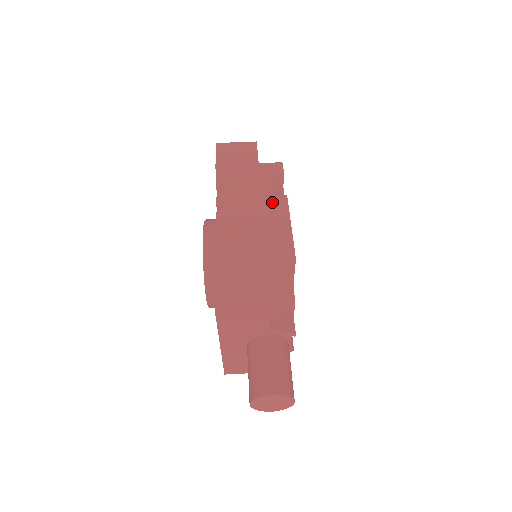
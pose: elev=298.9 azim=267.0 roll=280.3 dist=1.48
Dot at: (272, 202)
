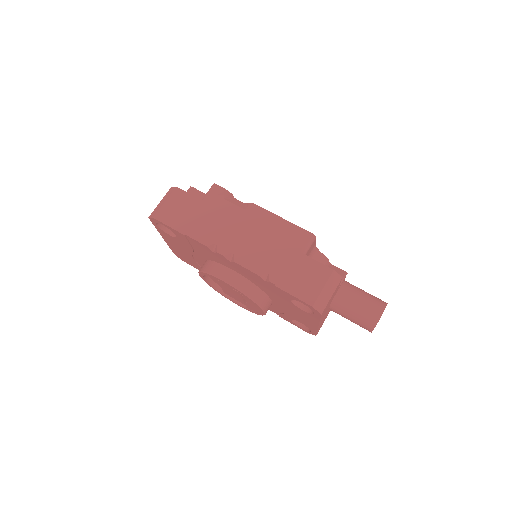
Dot at: (252, 217)
